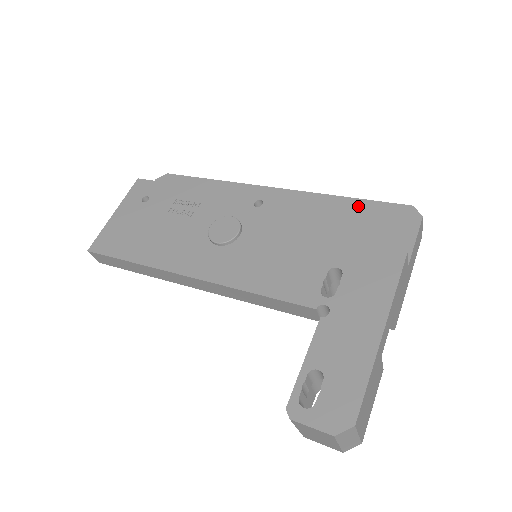
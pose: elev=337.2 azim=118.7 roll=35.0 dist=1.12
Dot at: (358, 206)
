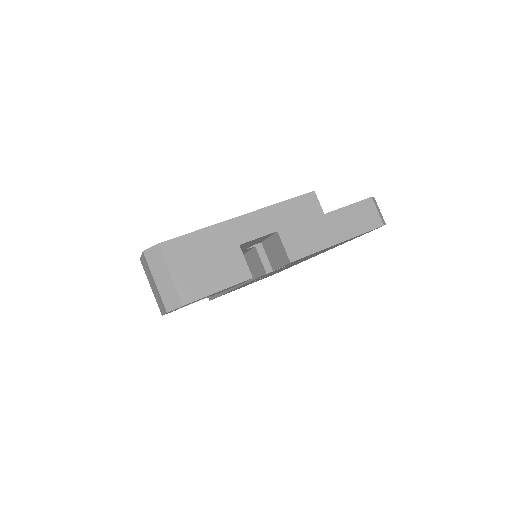
Dot at: occluded
